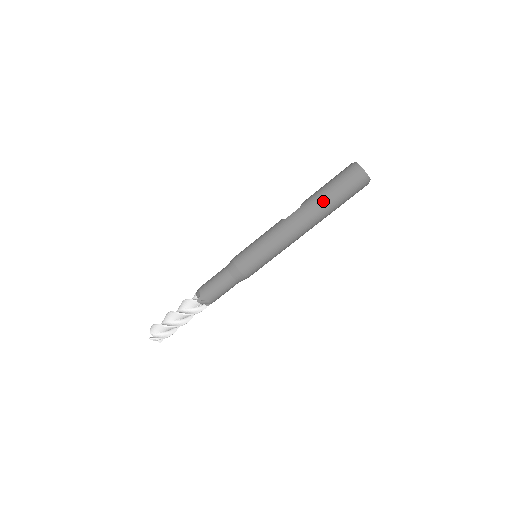
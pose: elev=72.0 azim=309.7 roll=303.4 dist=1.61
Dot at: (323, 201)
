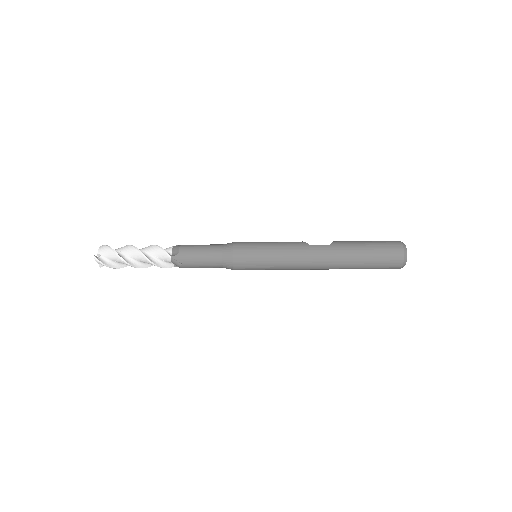
Dot at: (354, 256)
